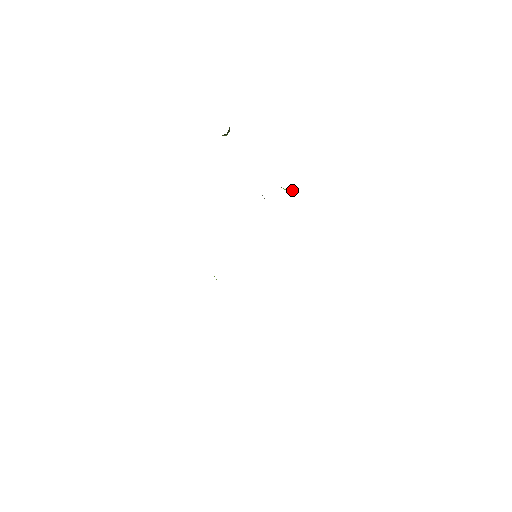
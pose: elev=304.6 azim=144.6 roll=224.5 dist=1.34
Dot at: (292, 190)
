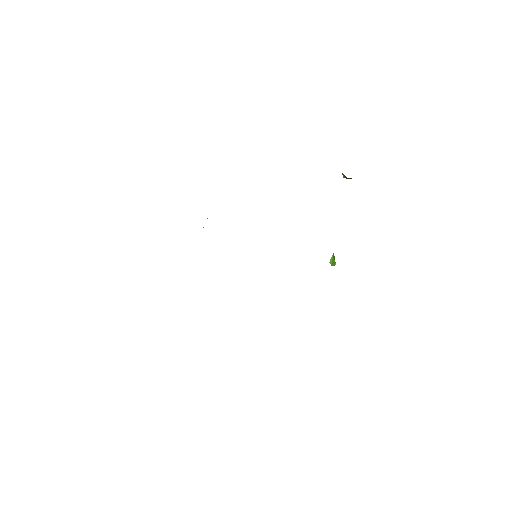
Dot at: (335, 264)
